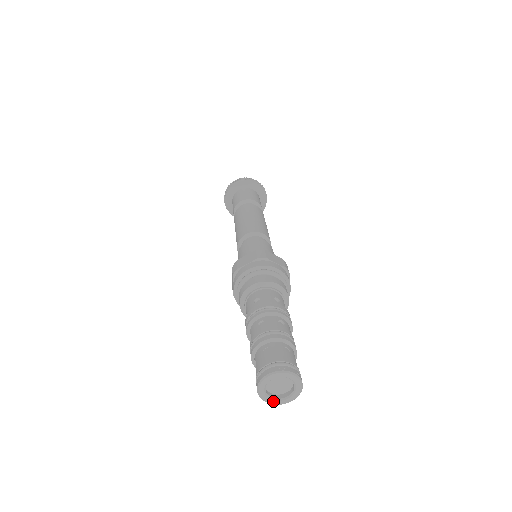
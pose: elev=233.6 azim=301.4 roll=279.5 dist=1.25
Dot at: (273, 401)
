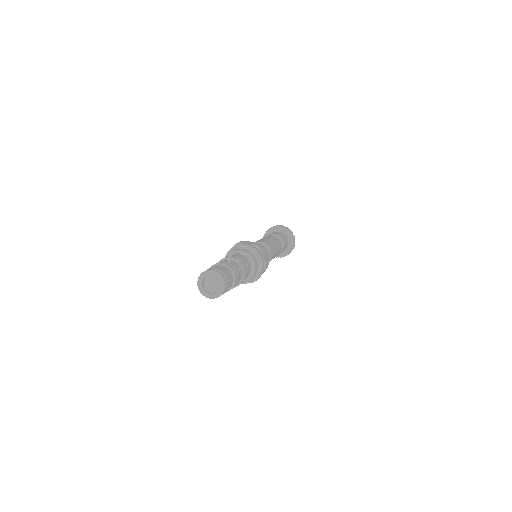
Dot at: (202, 289)
